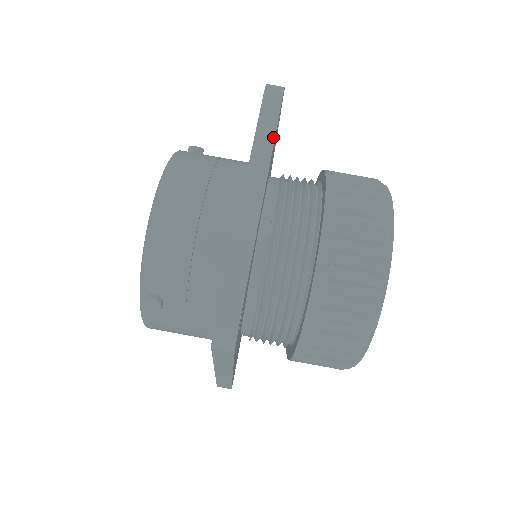
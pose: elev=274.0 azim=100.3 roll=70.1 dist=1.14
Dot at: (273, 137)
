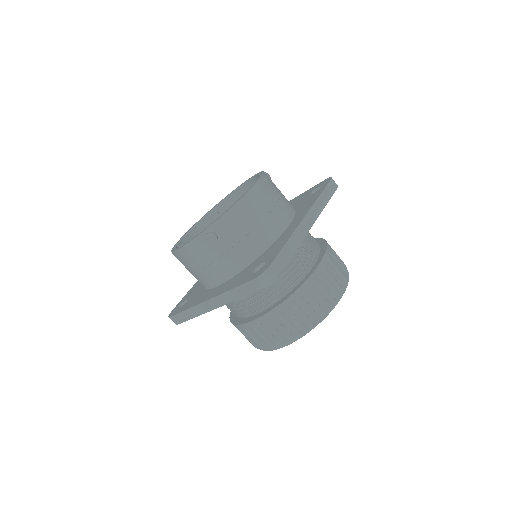
Dot at: (325, 205)
